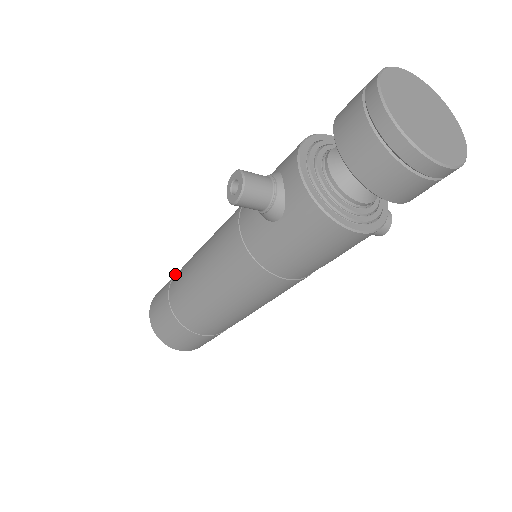
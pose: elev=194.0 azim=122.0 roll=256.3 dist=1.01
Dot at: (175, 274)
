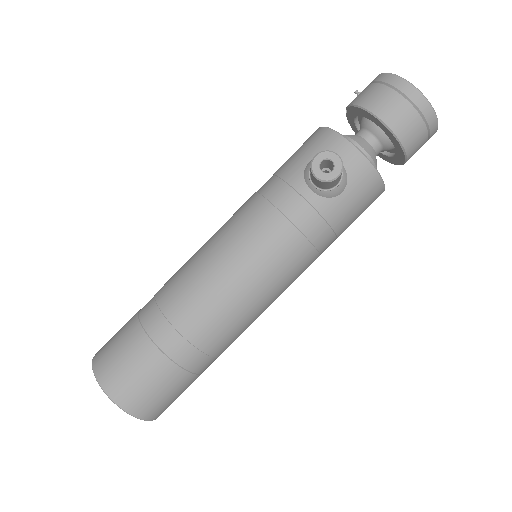
Dot at: (139, 322)
